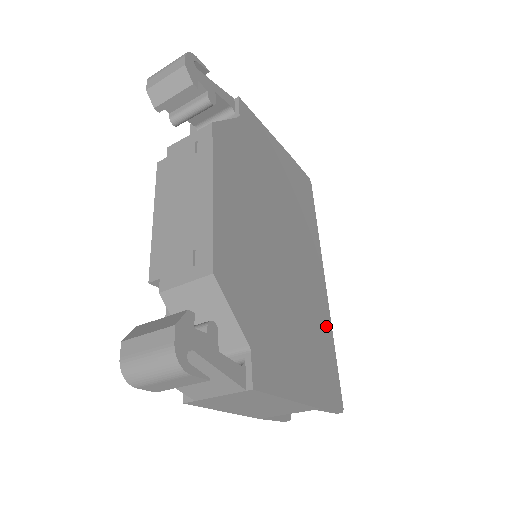
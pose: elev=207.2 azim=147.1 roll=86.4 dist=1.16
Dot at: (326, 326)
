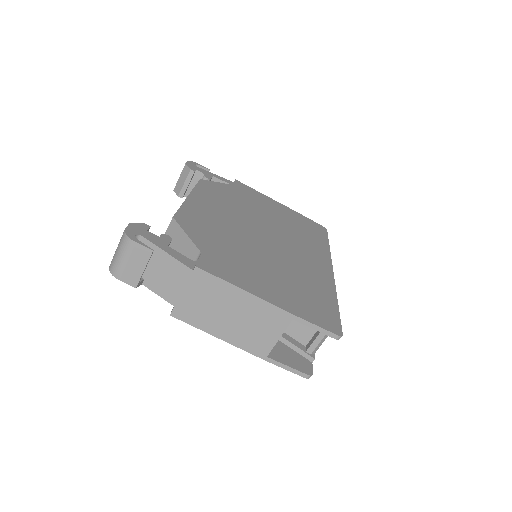
Dot at: (325, 288)
